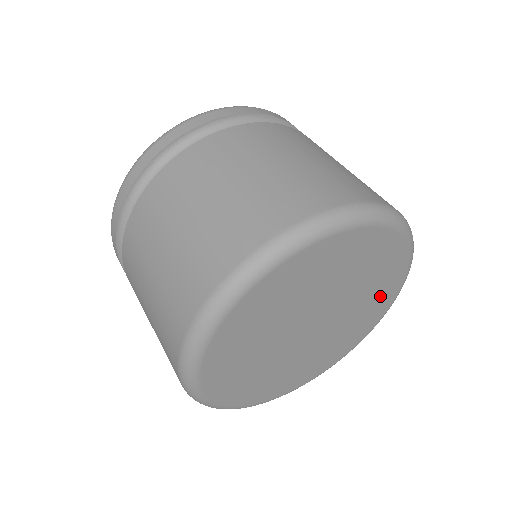
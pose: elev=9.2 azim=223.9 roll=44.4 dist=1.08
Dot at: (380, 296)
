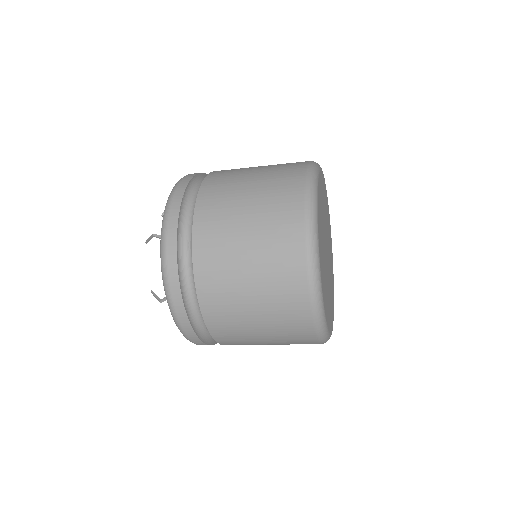
Dot at: occluded
